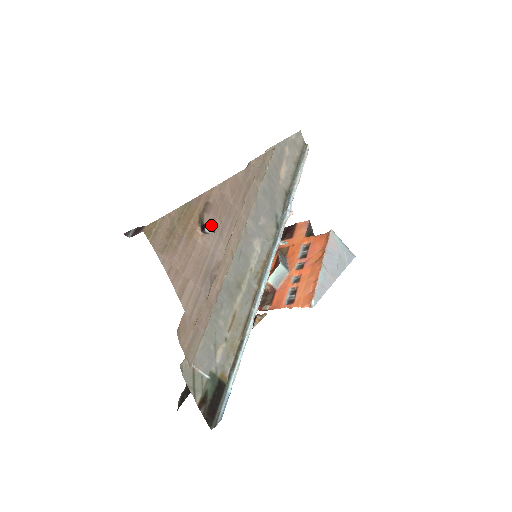
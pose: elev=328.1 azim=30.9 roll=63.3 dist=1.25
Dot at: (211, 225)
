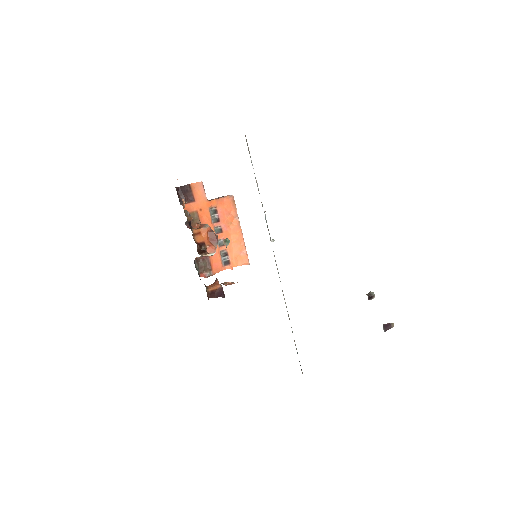
Dot at: (374, 295)
